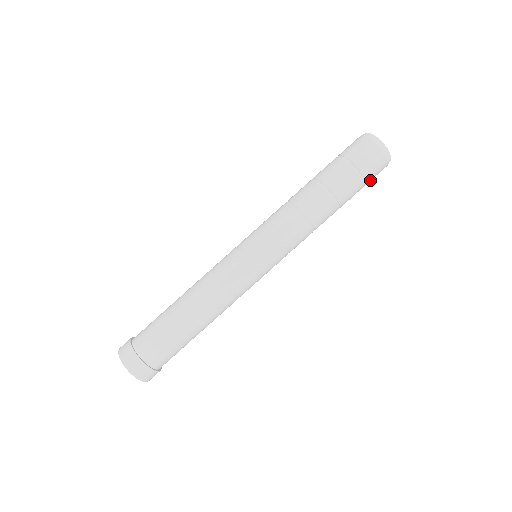
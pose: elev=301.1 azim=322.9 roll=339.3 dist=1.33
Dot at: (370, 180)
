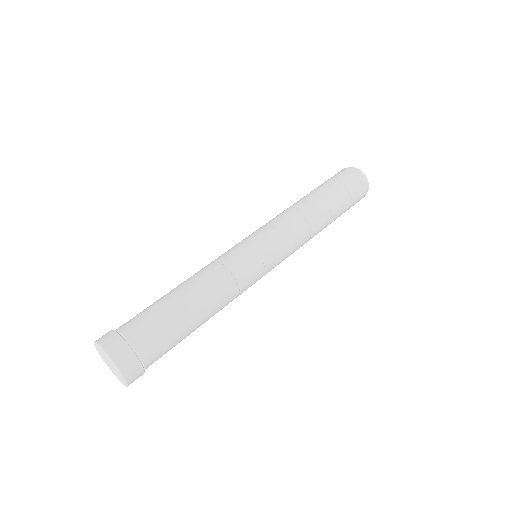
Dot at: occluded
